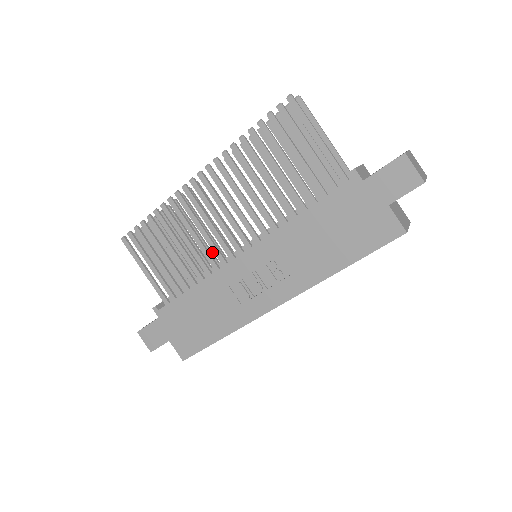
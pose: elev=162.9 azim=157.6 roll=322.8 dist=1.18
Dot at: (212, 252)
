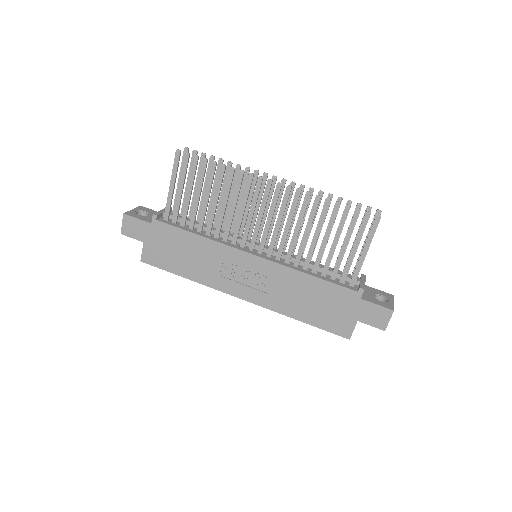
Dot at: occluded
